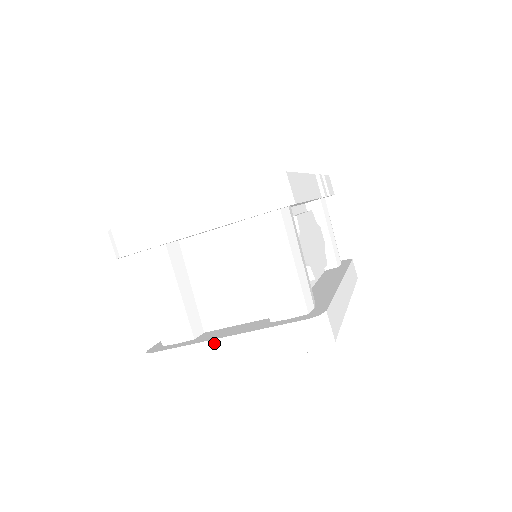
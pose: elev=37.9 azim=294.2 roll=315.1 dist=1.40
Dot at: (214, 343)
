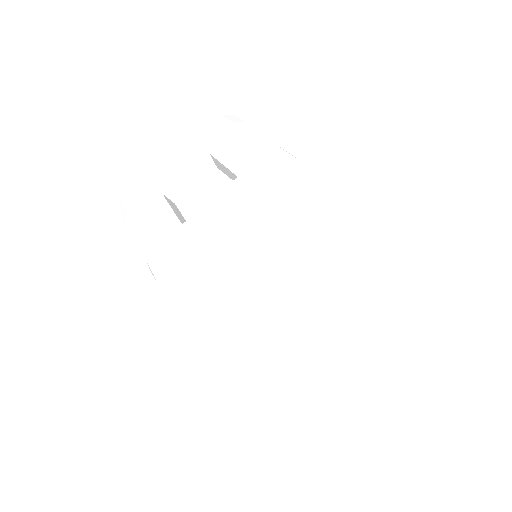
Dot at: (202, 210)
